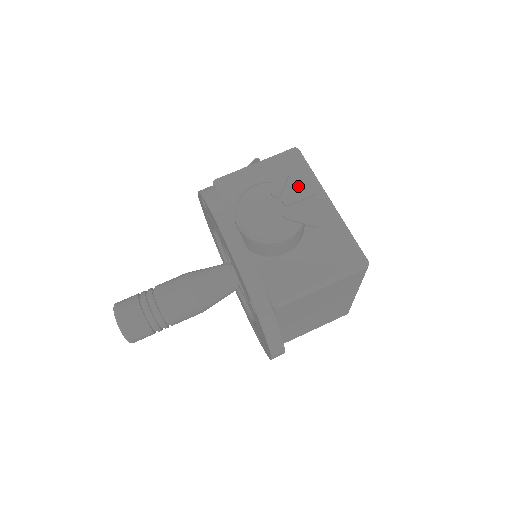
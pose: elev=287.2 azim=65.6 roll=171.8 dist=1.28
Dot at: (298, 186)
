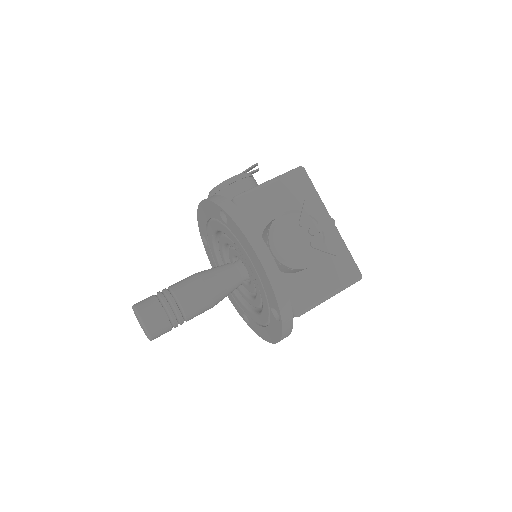
Dot at: occluded
